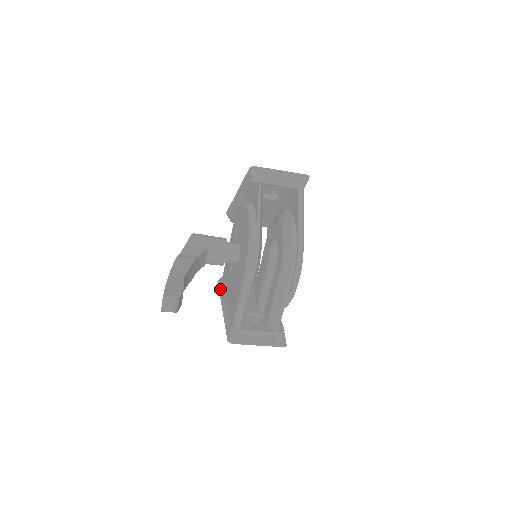
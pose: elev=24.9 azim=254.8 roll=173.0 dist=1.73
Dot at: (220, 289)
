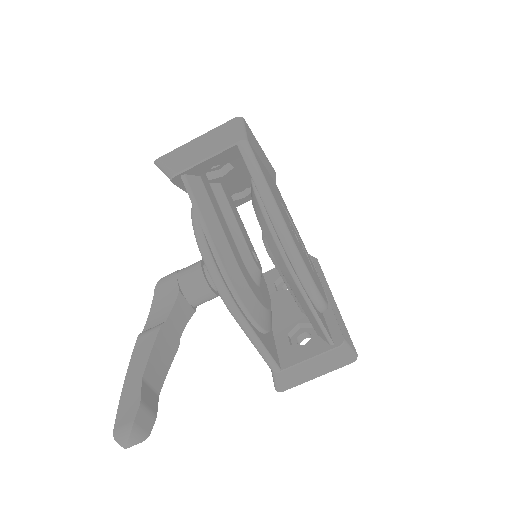
Dot at: occluded
